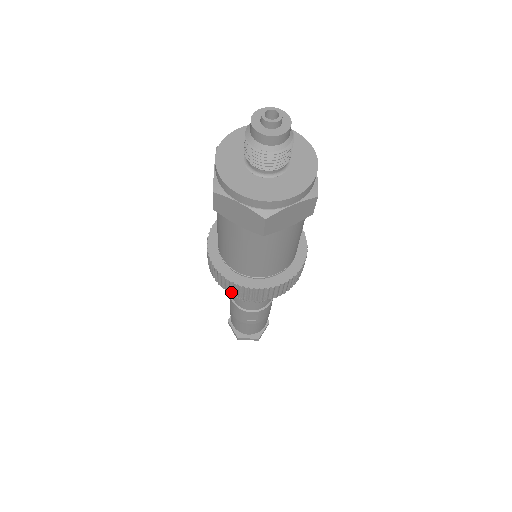
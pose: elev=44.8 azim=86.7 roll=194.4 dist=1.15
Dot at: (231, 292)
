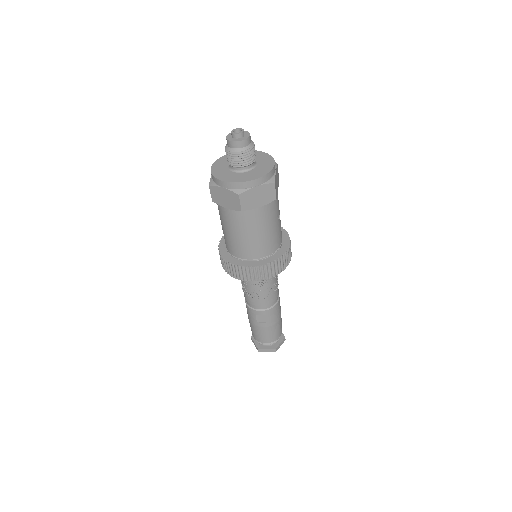
Dot at: (235, 276)
